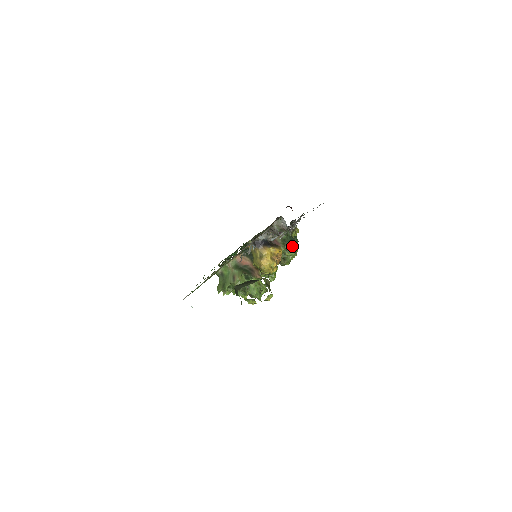
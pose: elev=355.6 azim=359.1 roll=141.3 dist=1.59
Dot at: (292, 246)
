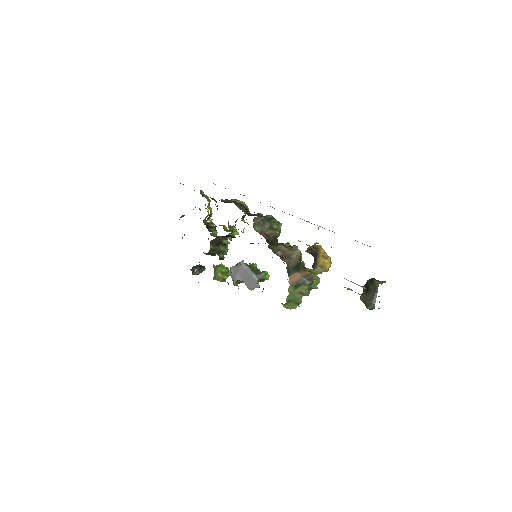
Dot at: (276, 222)
